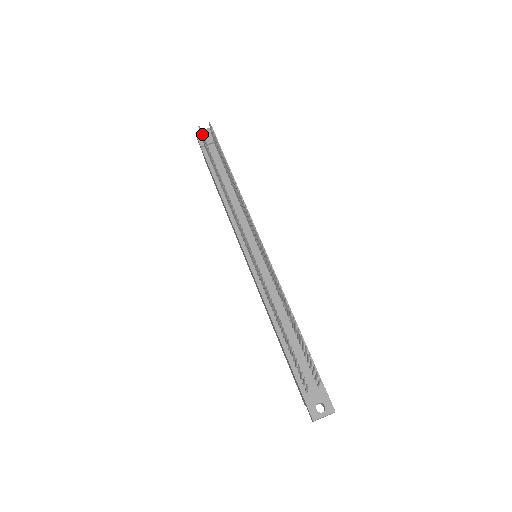
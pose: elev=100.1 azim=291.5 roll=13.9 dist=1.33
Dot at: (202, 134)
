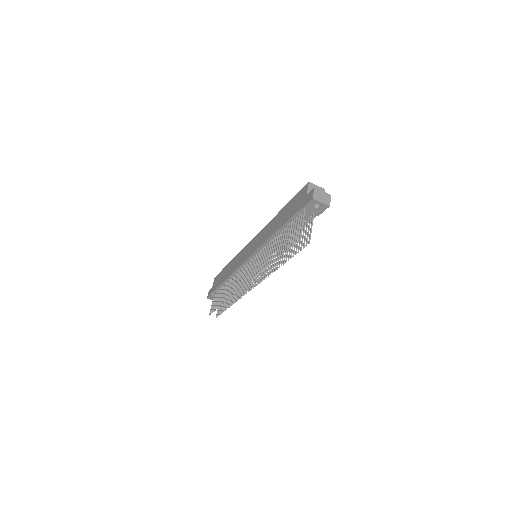
Dot at: occluded
